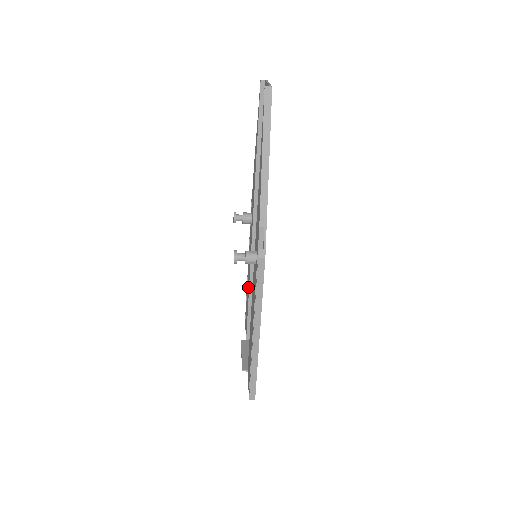
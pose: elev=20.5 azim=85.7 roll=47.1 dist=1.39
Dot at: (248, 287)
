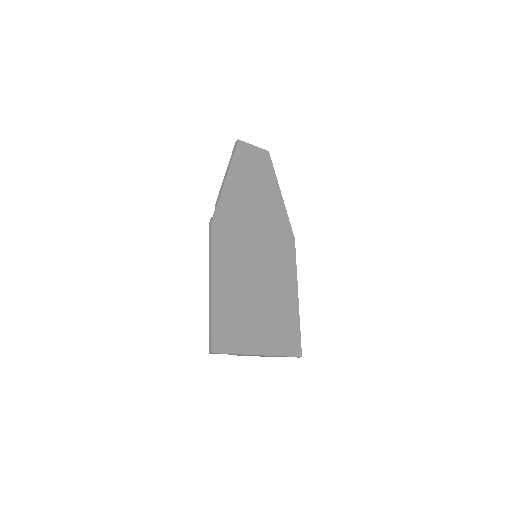
Dot at: occluded
